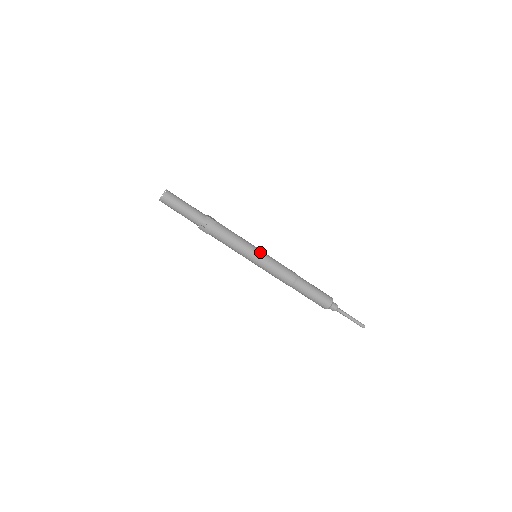
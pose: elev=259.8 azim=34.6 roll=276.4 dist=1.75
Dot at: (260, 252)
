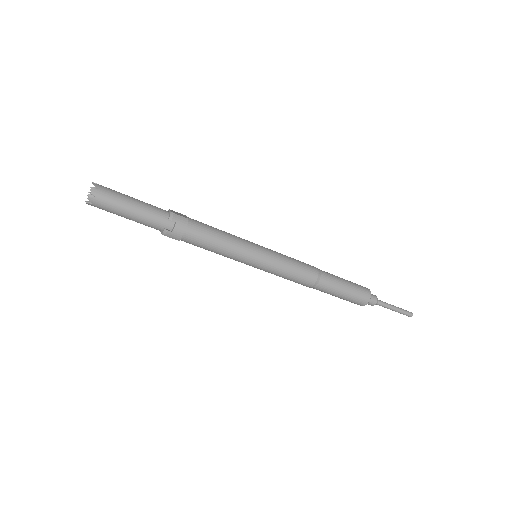
Dot at: (262, 249)
